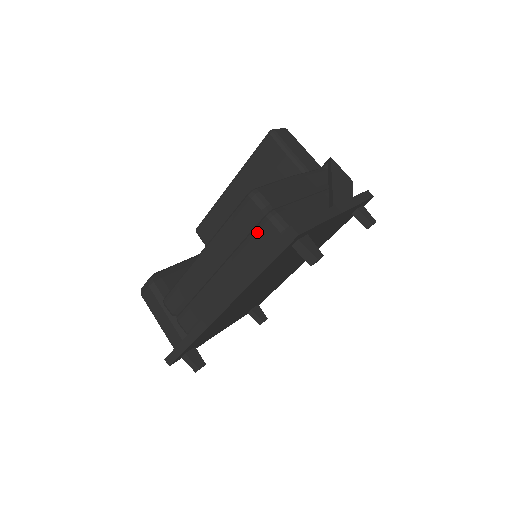
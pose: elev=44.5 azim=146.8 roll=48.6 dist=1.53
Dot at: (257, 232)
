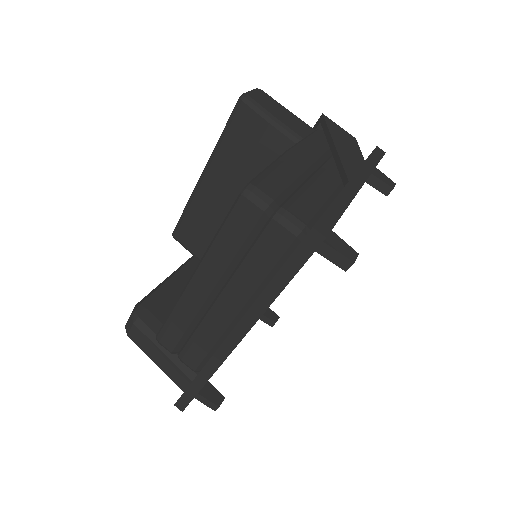
Dot at: (263, 240)
